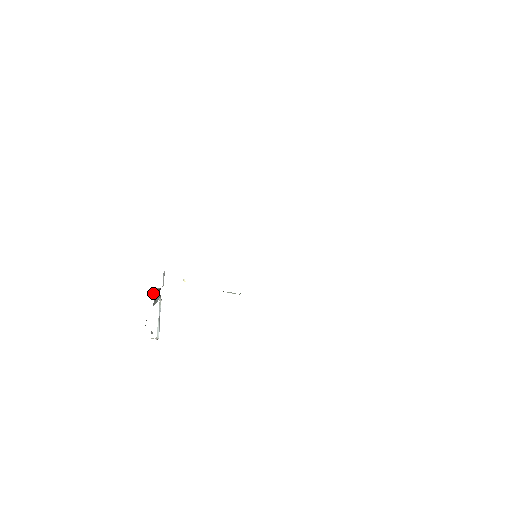
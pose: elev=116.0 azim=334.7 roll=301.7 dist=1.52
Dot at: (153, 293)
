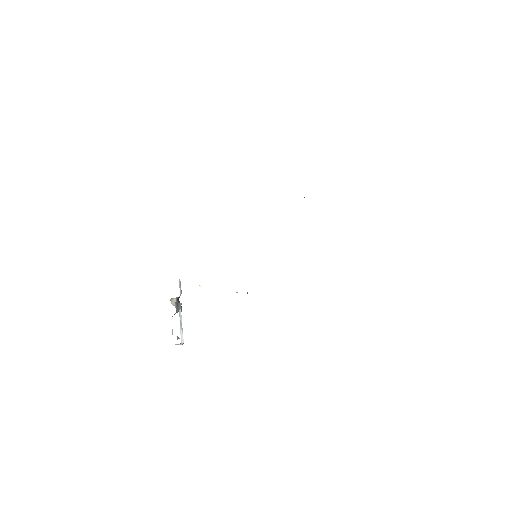
Dot at: (172, 303)
